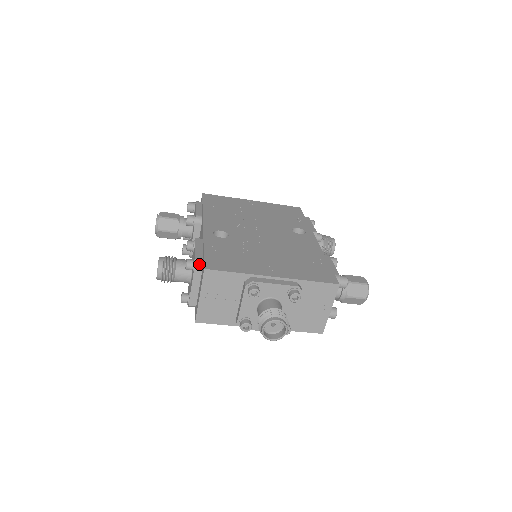
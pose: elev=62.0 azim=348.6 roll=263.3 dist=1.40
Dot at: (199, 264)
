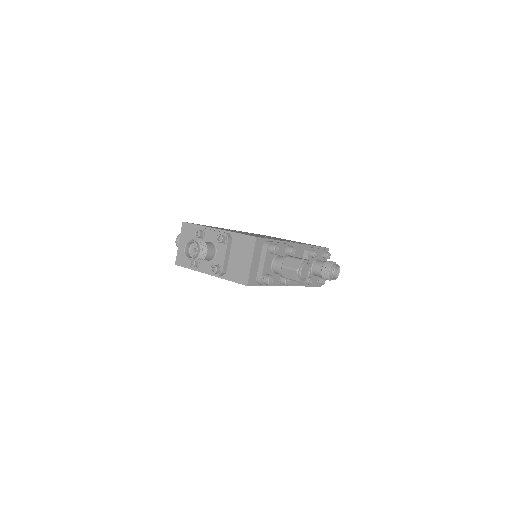
Dot at: occluded
